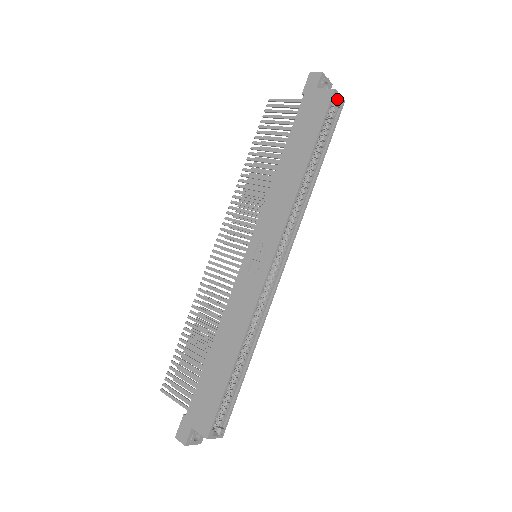
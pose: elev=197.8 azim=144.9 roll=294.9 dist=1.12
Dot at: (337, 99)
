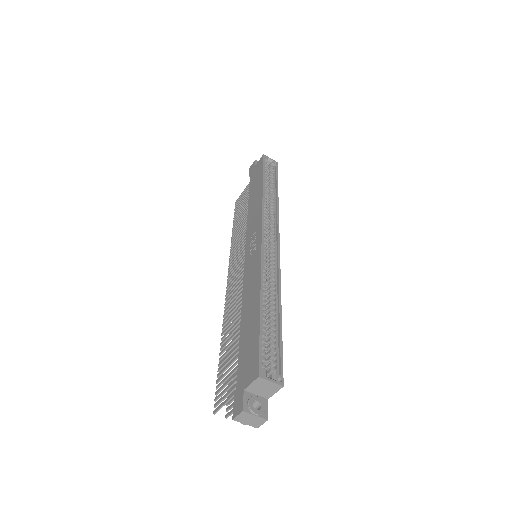
Dot at: (270, 161)
